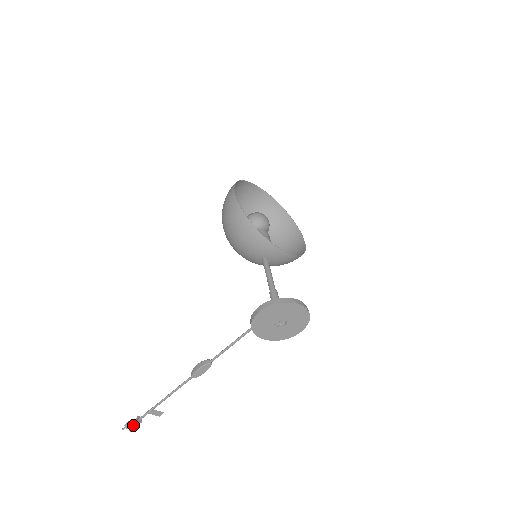
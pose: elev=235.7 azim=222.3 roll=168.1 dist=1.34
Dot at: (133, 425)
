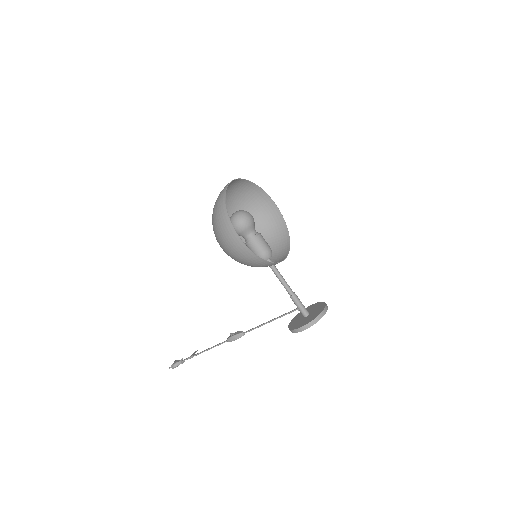
Dot at: (178, 365)
